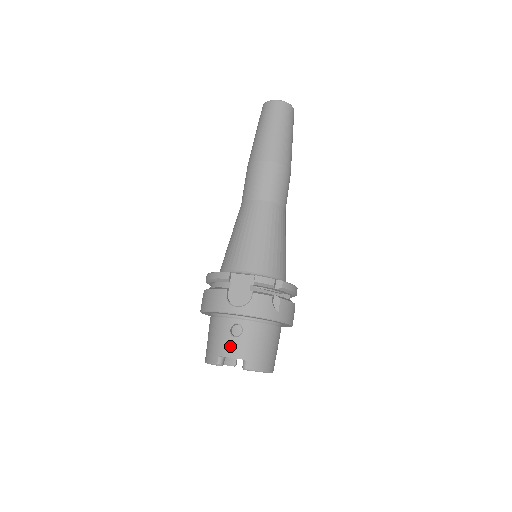
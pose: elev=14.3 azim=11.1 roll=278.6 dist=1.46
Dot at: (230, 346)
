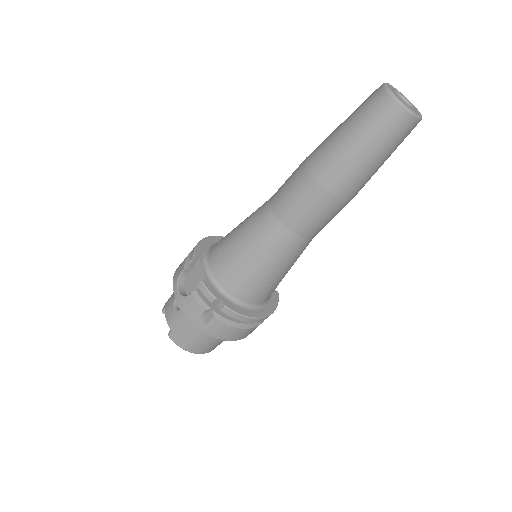
Dot at: (170, 310)
